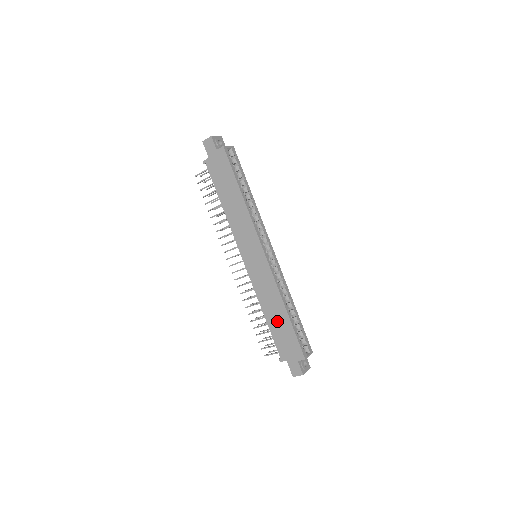
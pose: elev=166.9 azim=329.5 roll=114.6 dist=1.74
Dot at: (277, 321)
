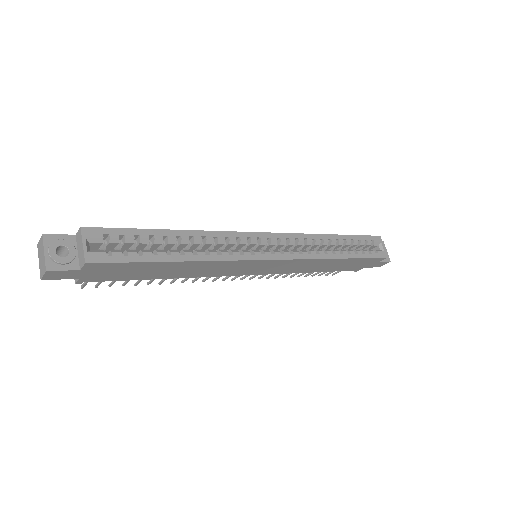
Dot at: (335, 266)
